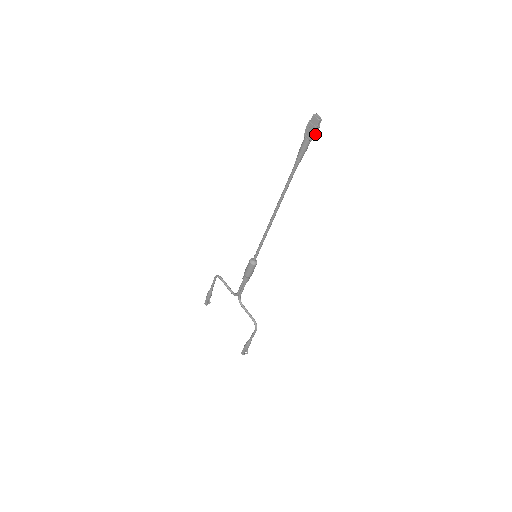
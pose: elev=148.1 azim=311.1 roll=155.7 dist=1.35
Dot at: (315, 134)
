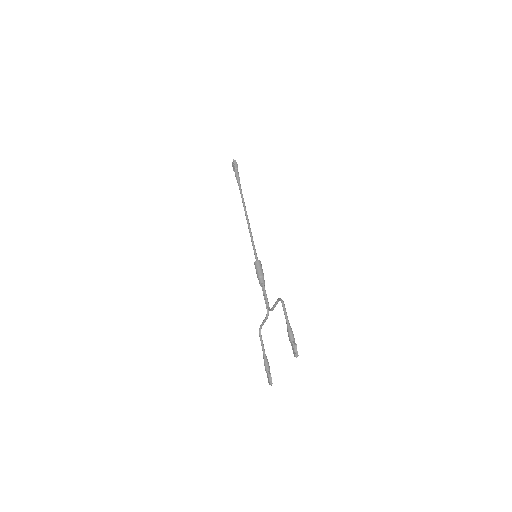
Dot at: (236, 165)
